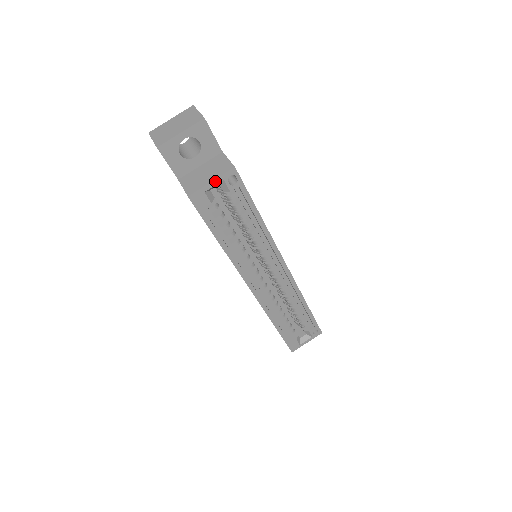
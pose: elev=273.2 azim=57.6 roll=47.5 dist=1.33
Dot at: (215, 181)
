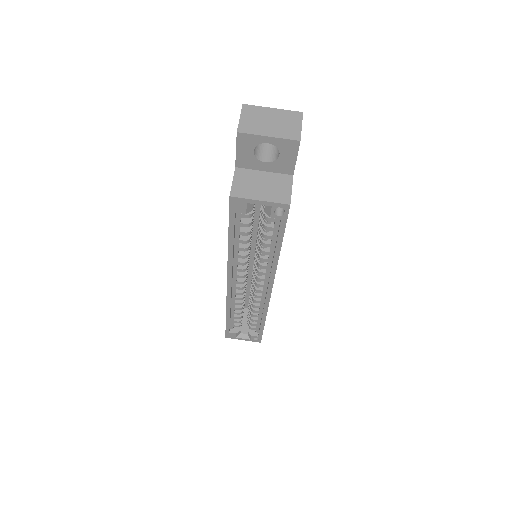
Dot at: (264, 202)
